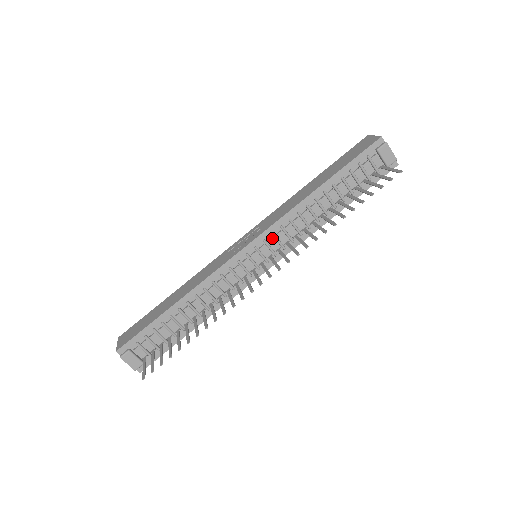
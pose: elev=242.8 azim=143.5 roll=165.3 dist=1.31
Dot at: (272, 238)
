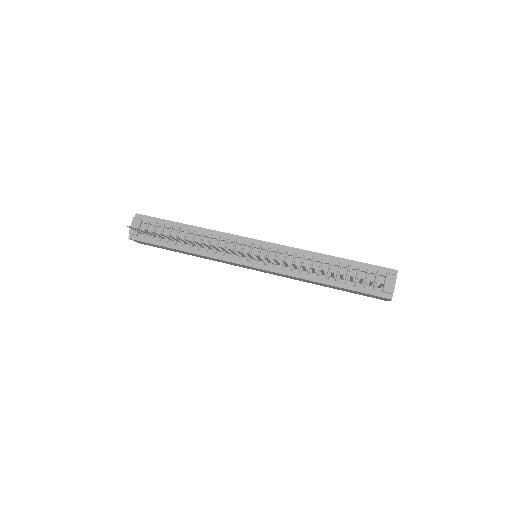
Dot at: (275, 252)
